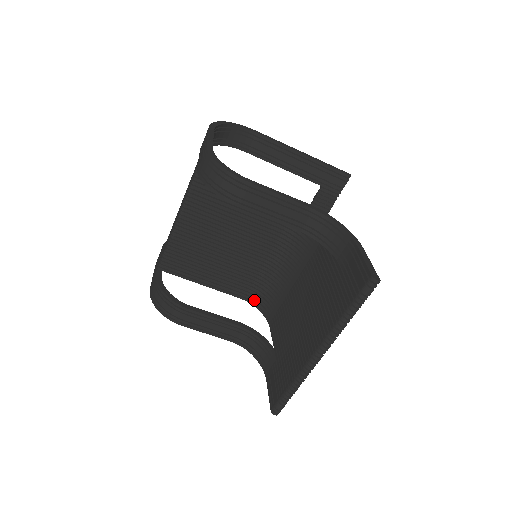
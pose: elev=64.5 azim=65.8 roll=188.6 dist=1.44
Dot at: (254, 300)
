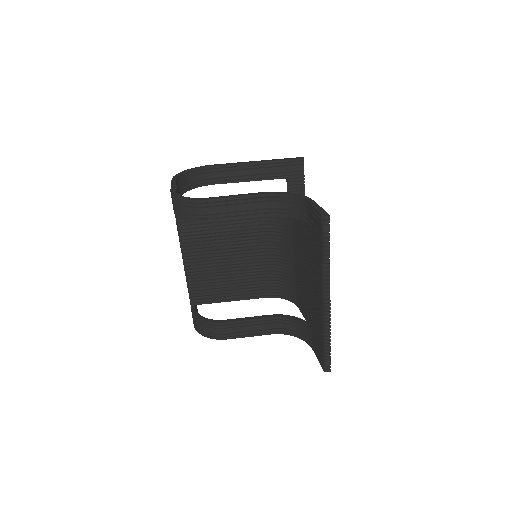
Dot at: (277, 293)
